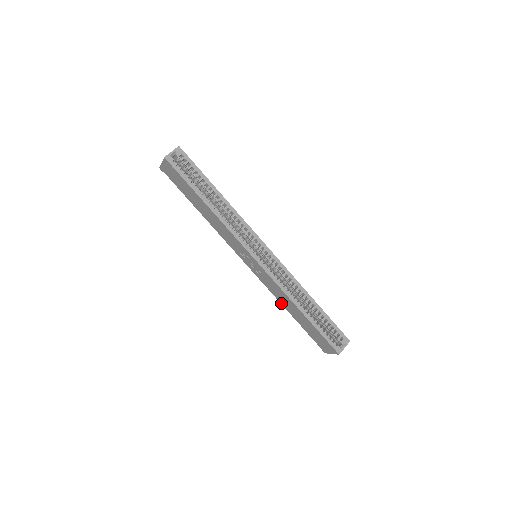
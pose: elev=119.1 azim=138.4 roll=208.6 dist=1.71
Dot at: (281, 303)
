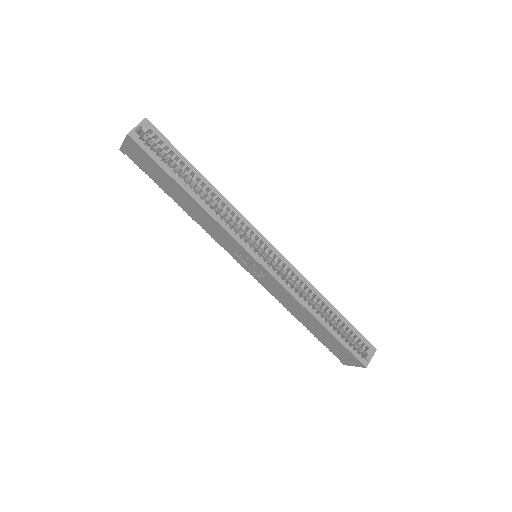
Dot at: (289, 311)
